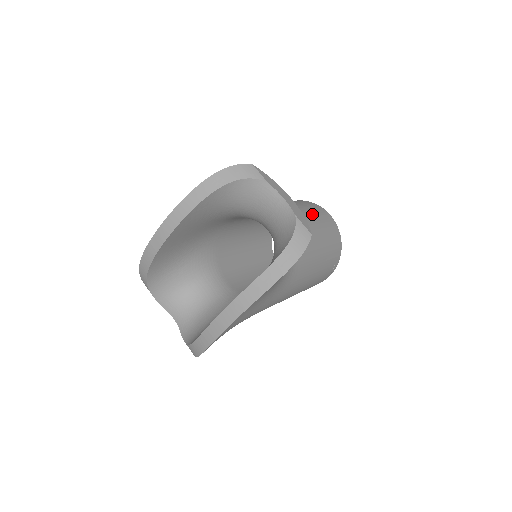
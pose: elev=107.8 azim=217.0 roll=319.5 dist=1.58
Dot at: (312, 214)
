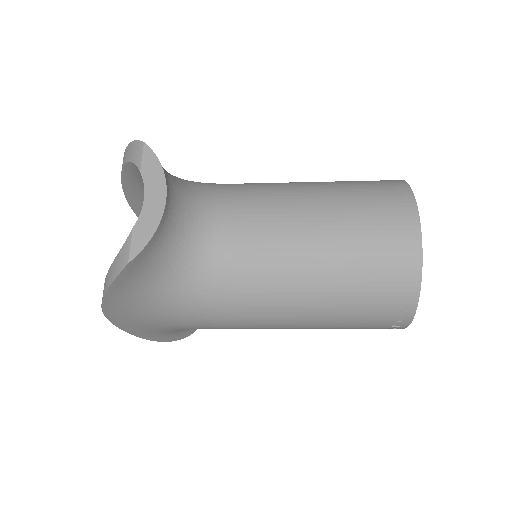
Dot at: (348, 216)
